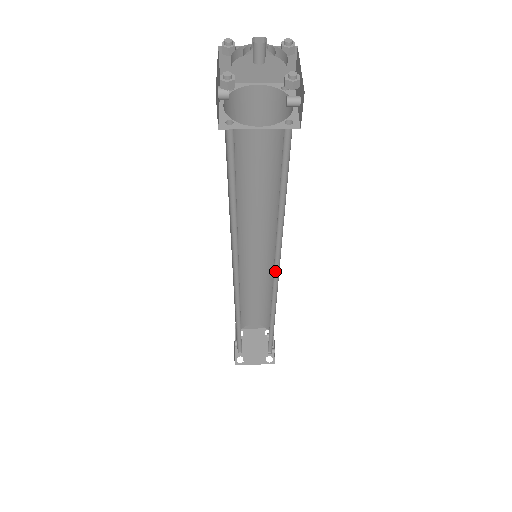
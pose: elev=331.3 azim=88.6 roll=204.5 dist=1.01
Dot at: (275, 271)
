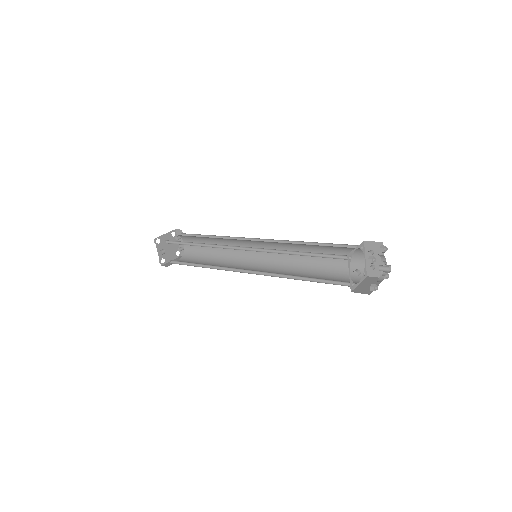
Dot at: (263, 261)
